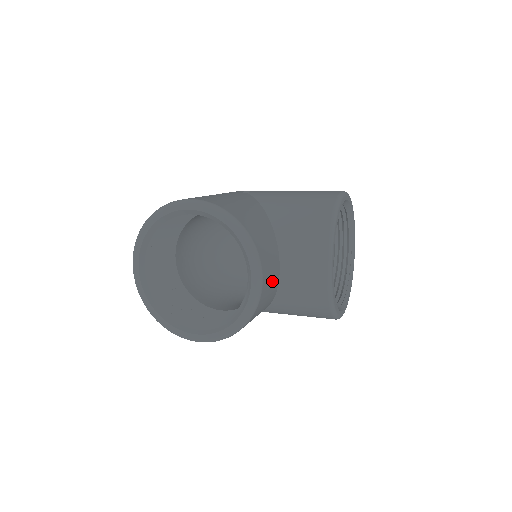
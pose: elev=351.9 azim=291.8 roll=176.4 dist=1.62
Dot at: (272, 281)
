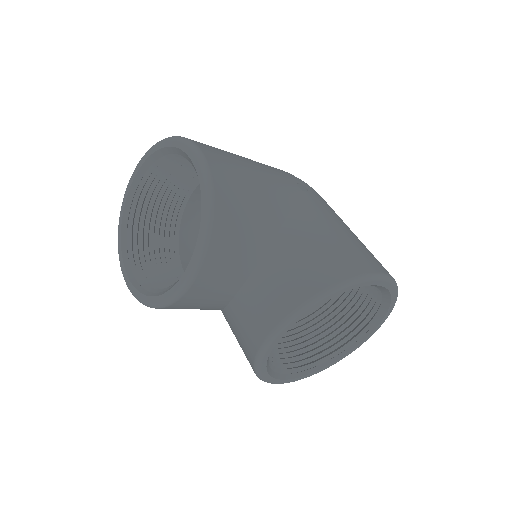
Dot at: (215, 294)
